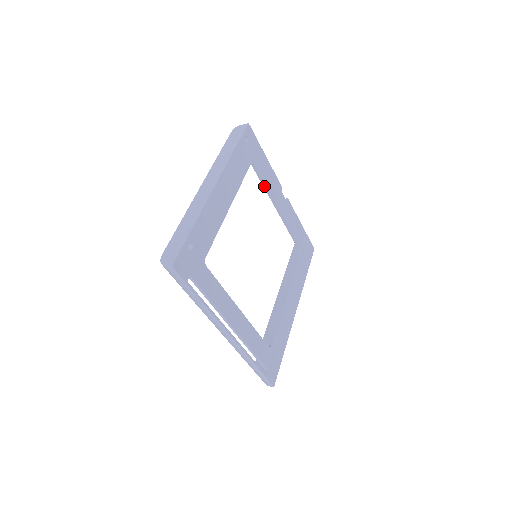
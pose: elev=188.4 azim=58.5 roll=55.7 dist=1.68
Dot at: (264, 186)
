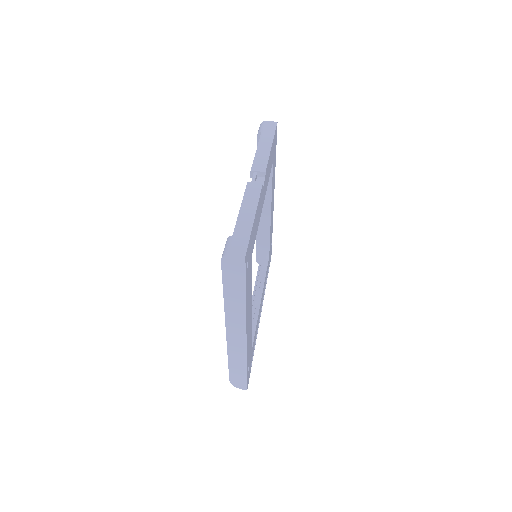
Dot at: occluded
